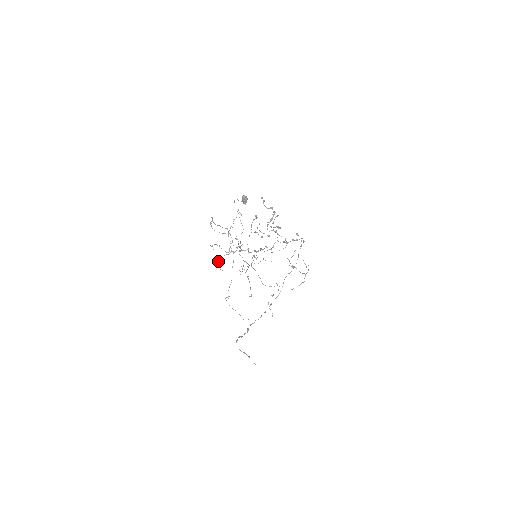
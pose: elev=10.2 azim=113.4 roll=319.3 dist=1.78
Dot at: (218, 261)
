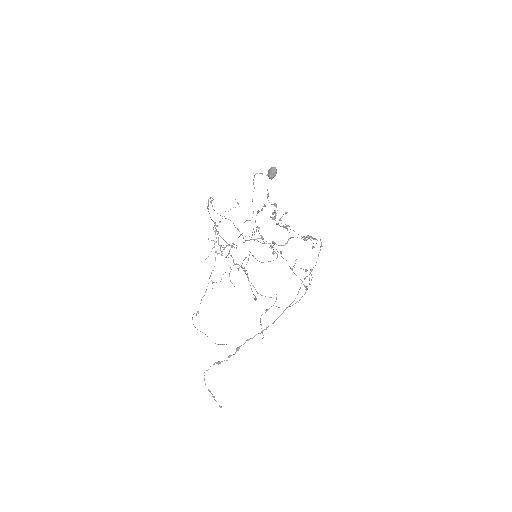
Dot at: occluded
